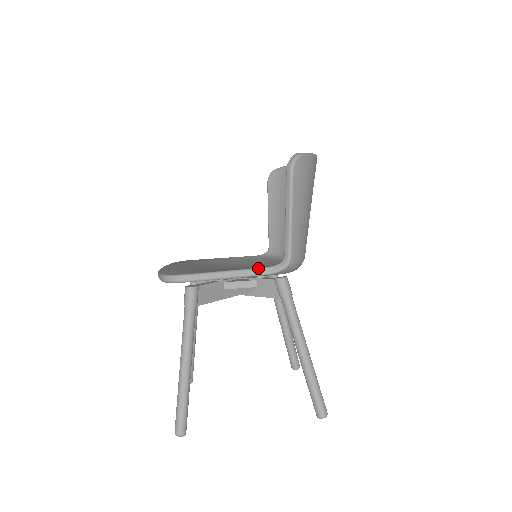
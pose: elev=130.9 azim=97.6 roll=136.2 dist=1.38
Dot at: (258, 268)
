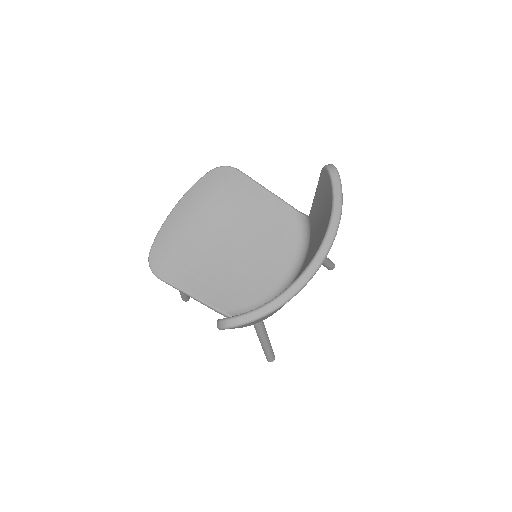
Dot at: (215, 309)
